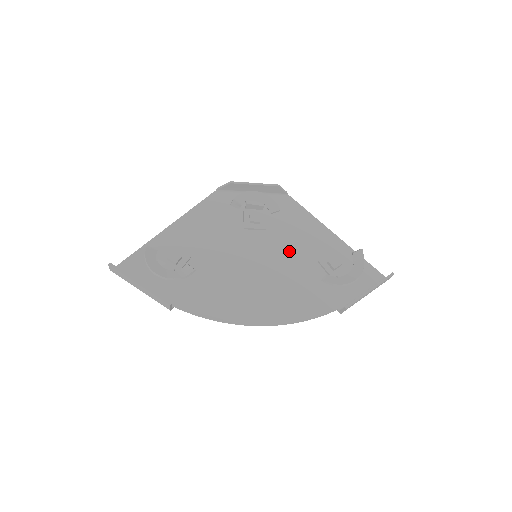
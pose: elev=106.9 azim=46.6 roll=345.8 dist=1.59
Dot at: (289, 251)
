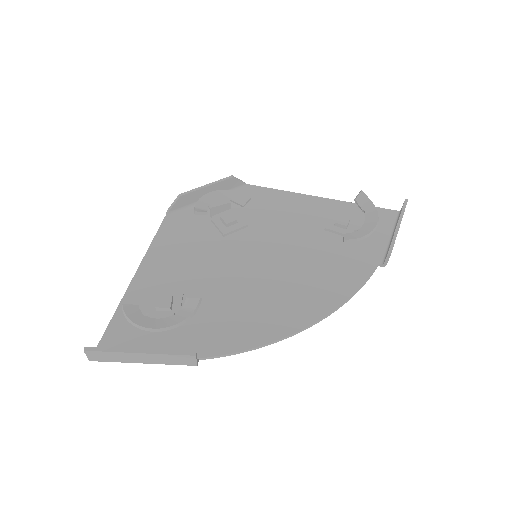
Dot at: (287, 234)
